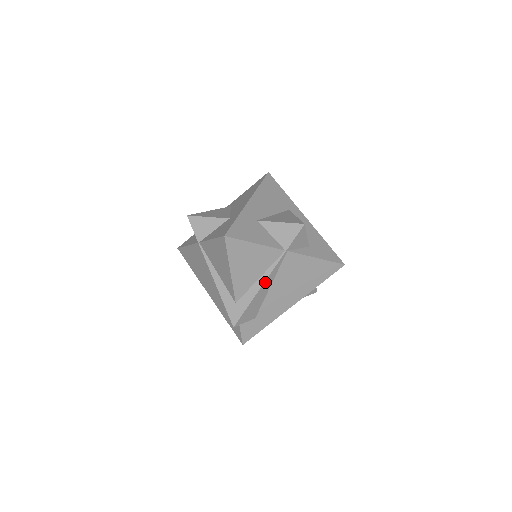
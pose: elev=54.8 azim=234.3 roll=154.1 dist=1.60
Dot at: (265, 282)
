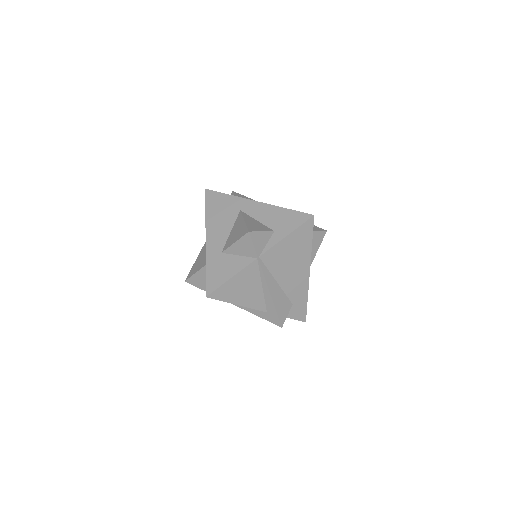
Dot at: (268, 287)
